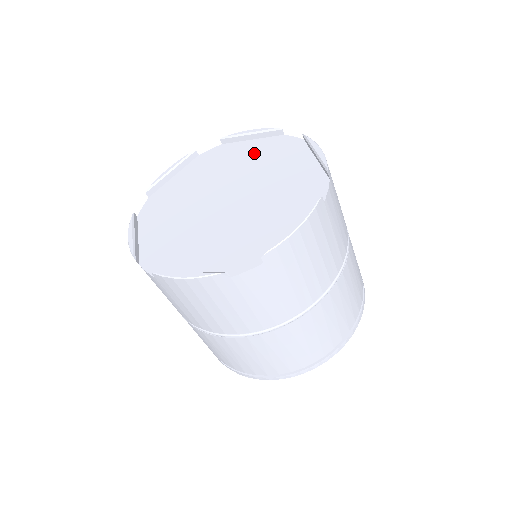
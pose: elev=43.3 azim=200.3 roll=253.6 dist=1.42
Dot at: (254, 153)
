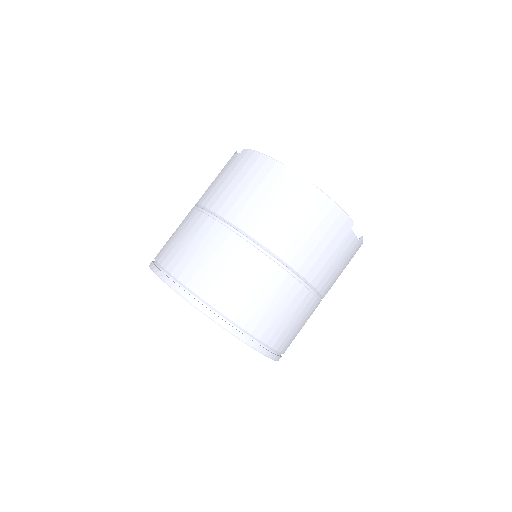
Dot at: occluded
